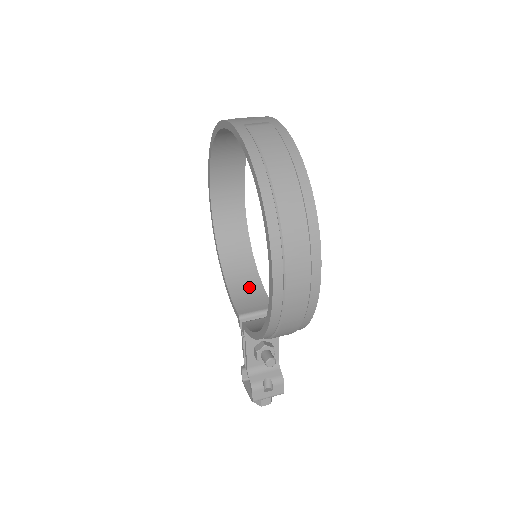
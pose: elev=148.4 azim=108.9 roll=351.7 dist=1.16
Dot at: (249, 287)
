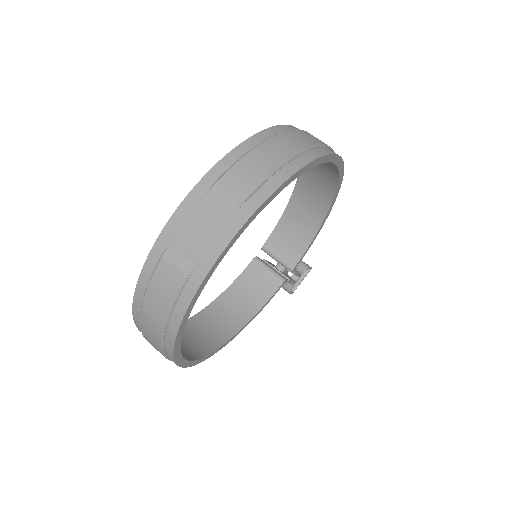
Dot at: (300, 230)
